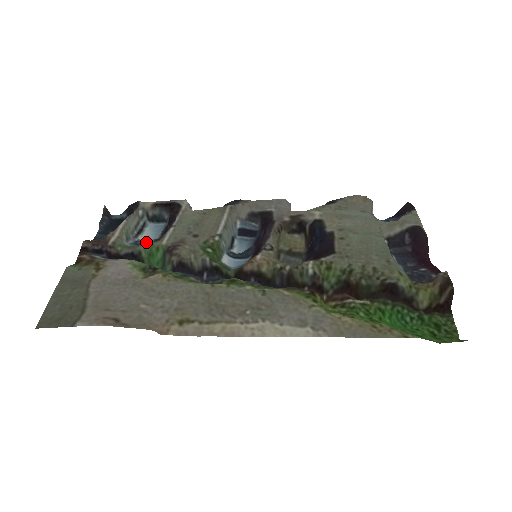
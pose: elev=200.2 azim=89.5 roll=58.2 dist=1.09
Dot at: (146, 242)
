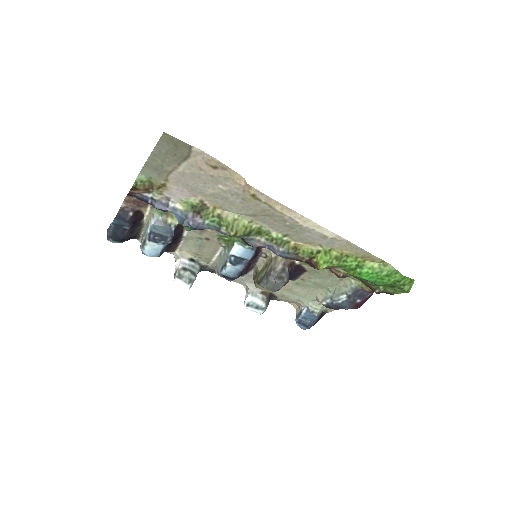
Dot at: (157, 239)
